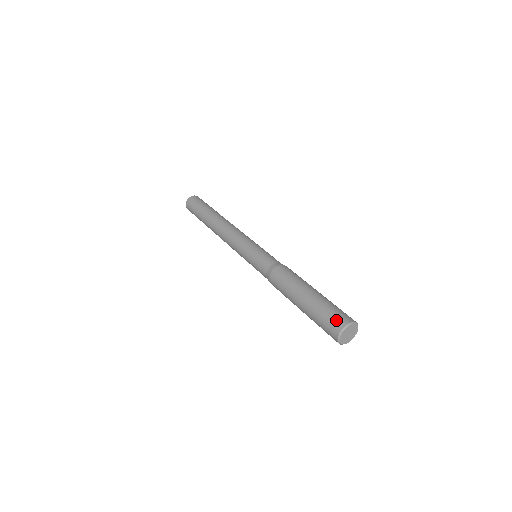
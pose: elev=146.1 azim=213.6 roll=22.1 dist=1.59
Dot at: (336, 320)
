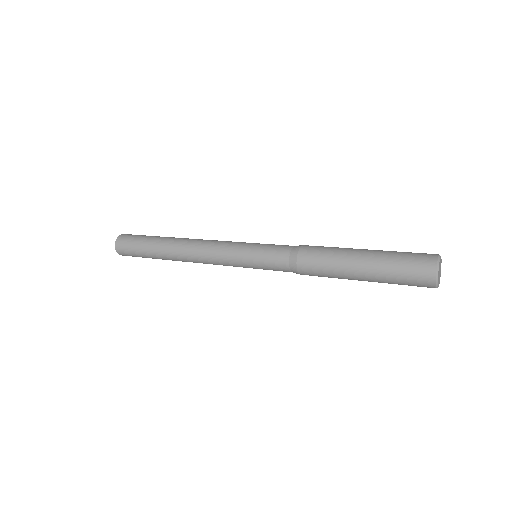
Dot at: (422, 261)
